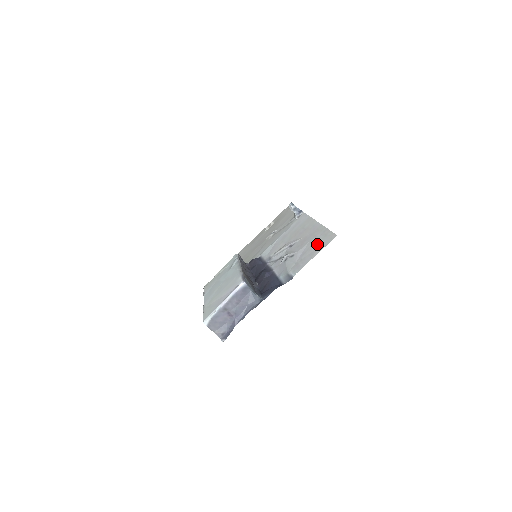
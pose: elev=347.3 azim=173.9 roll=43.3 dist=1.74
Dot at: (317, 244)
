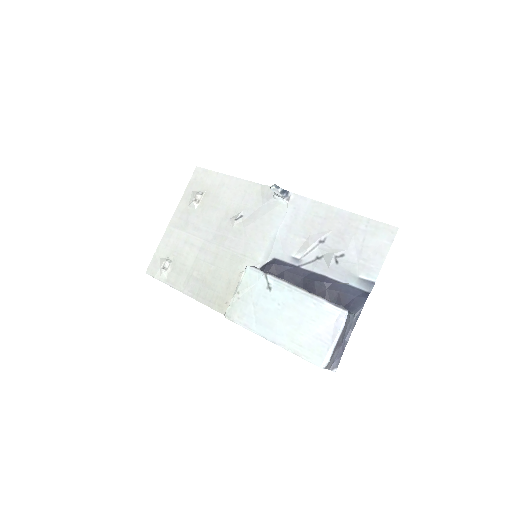
Dot at: (374, 239)
